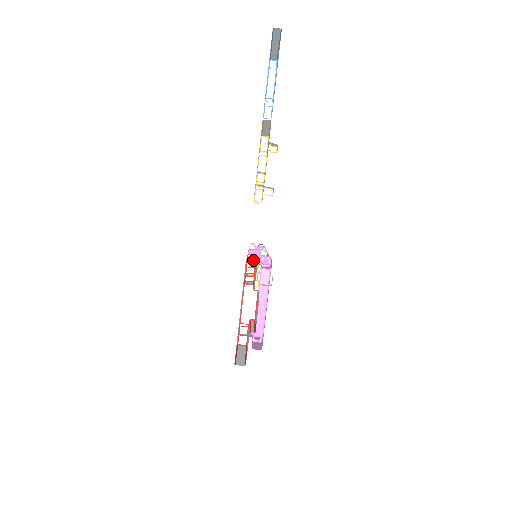
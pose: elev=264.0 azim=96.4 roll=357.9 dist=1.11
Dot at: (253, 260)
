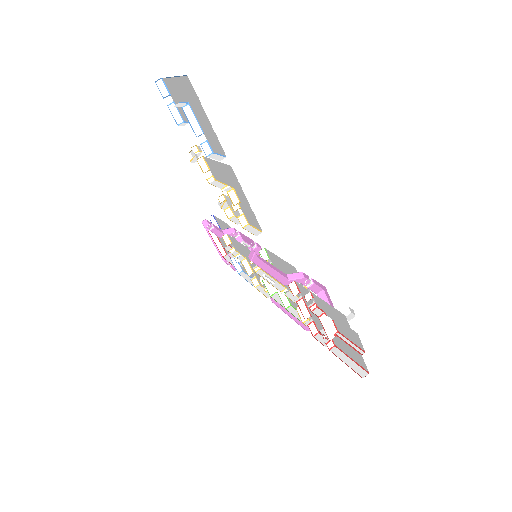
Dot at: (309, 295)
